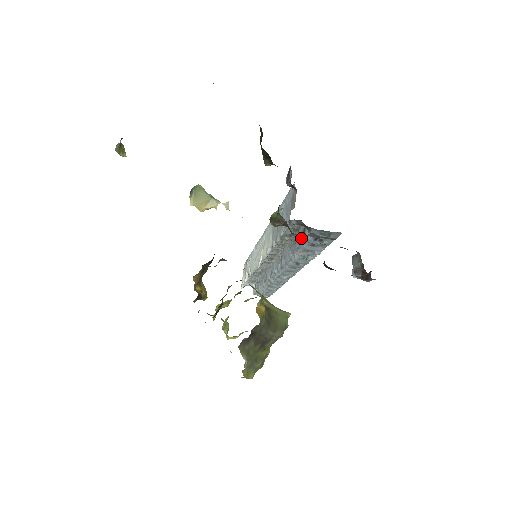
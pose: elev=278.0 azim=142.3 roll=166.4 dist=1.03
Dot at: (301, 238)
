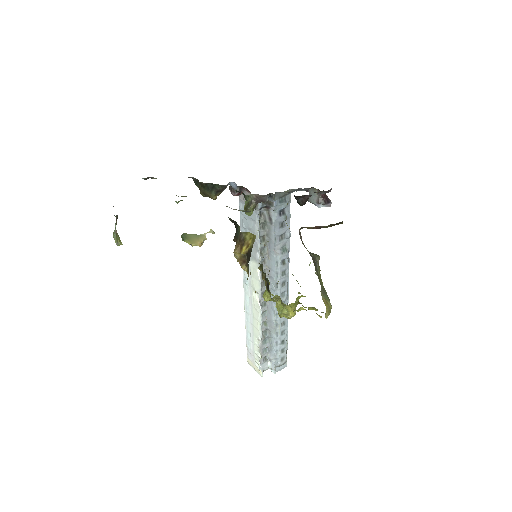
Dot at: (271, 224)
